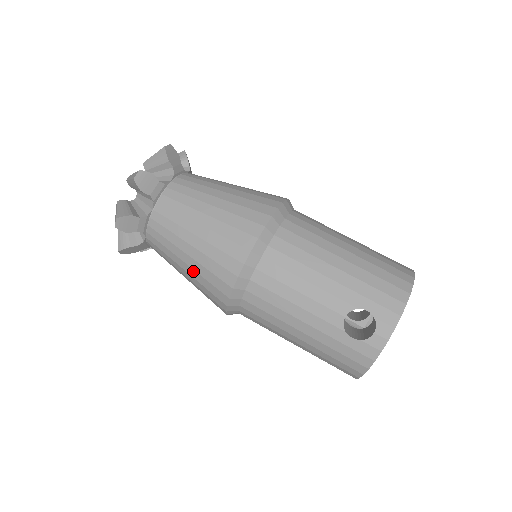
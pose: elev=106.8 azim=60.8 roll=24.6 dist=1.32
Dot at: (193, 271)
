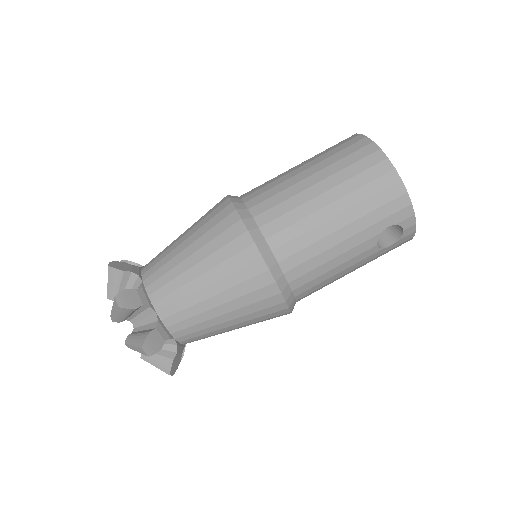
Dot at: occluded
